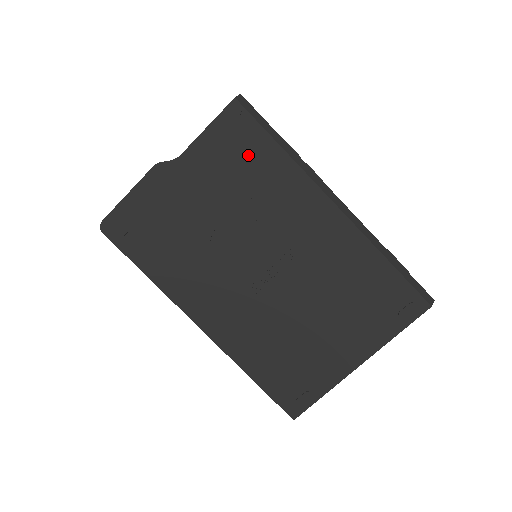
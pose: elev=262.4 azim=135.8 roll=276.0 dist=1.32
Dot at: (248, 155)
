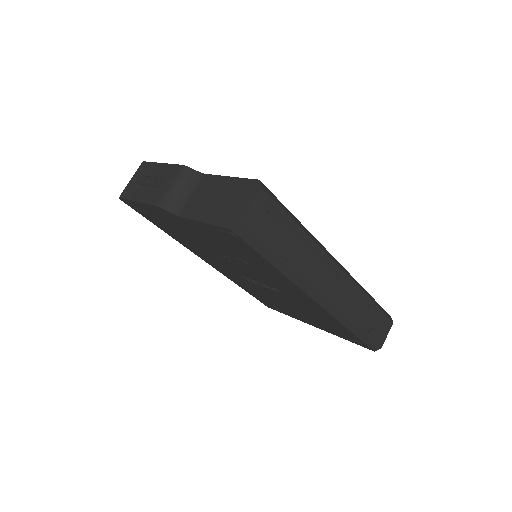
Dot at: (243, 251)
